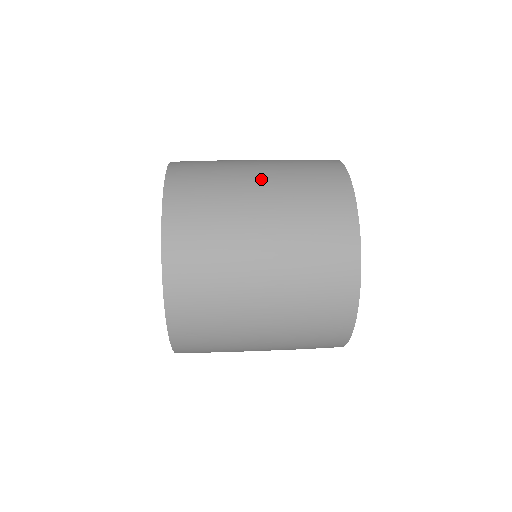
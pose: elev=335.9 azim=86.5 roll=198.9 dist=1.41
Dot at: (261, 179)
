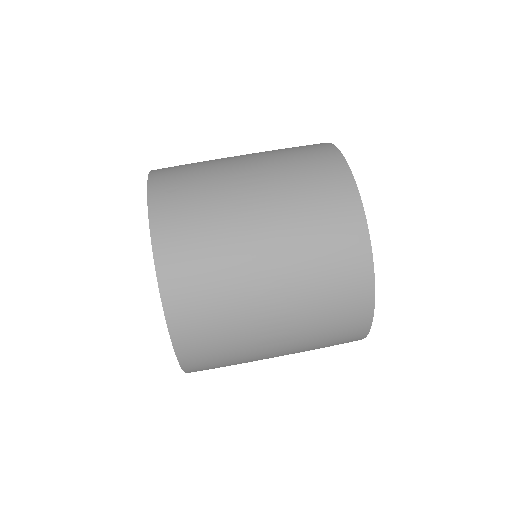
Dot at: (279, 347)
